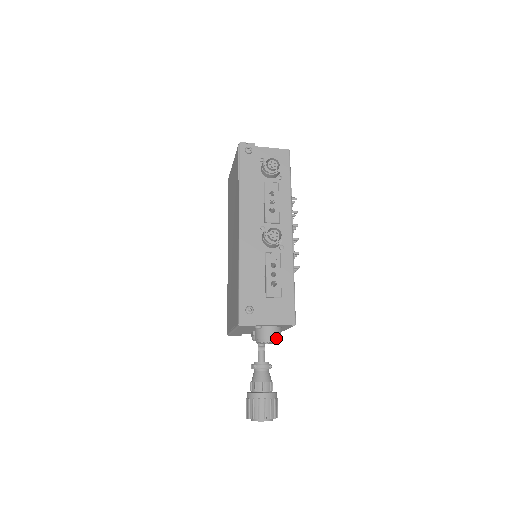
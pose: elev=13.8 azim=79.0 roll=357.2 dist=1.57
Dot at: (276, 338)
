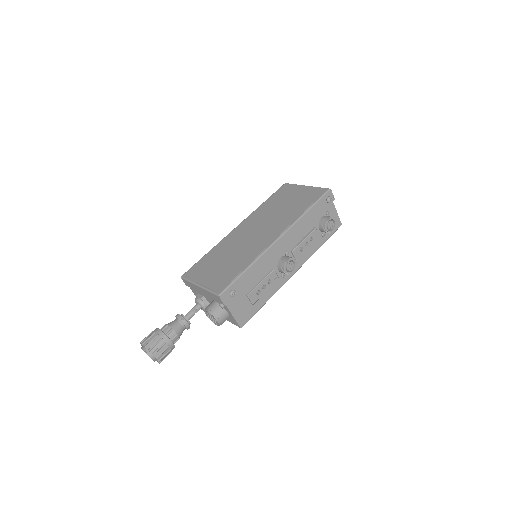
Dot at: (222, 323)
